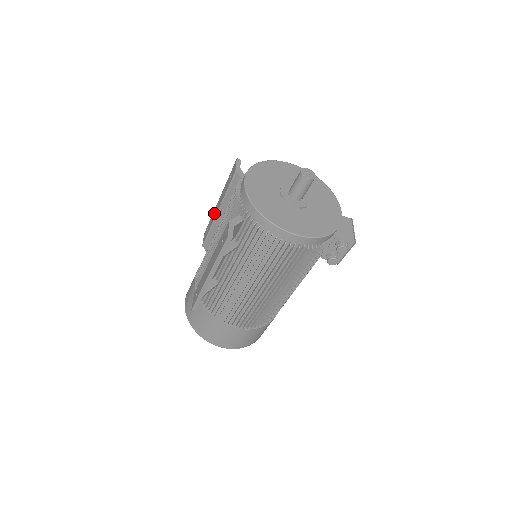
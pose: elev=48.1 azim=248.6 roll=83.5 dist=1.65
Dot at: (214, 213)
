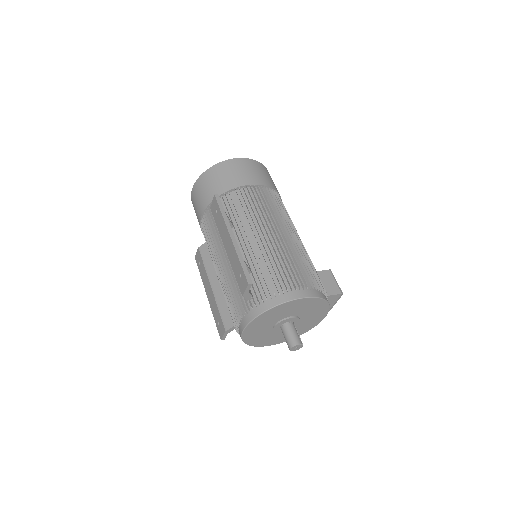
Dot at: (224, 231)
